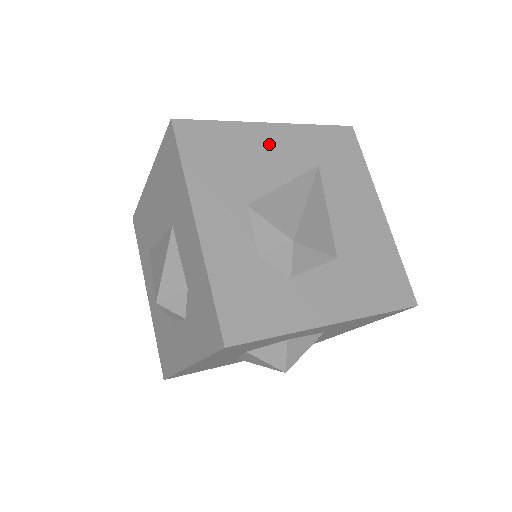
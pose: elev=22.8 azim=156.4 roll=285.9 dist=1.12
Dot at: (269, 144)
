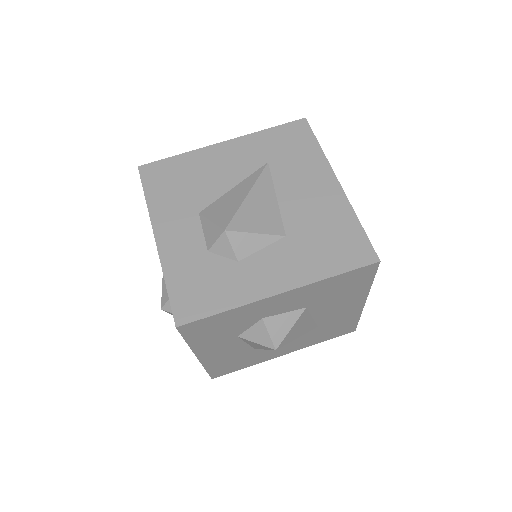
Dot at: (220, 159)
